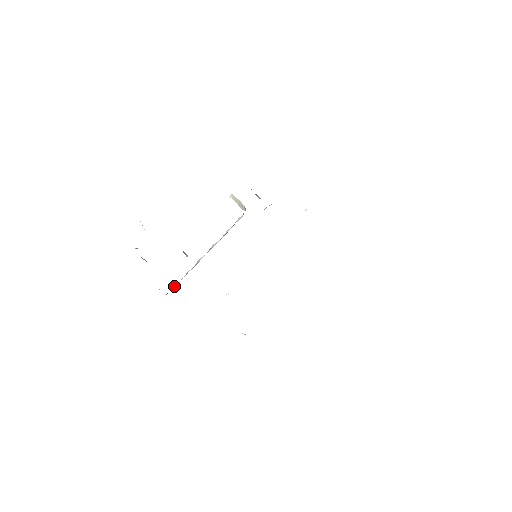
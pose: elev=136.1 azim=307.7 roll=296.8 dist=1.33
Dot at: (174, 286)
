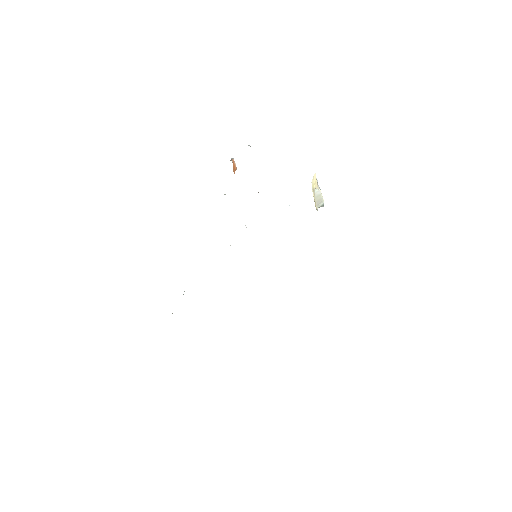
Dot at: occluded
